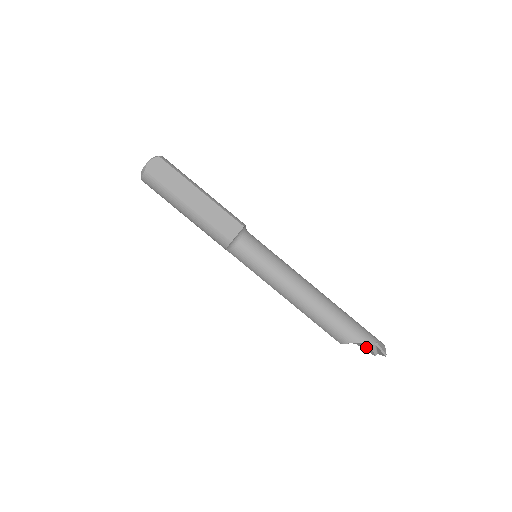
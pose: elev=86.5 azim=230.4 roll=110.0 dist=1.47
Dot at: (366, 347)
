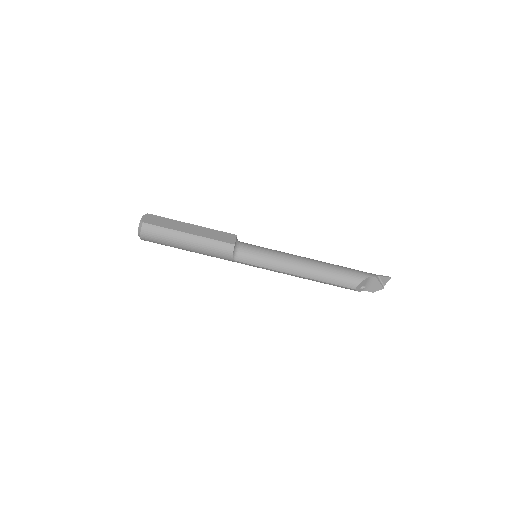
Dot at: (373, 284)
